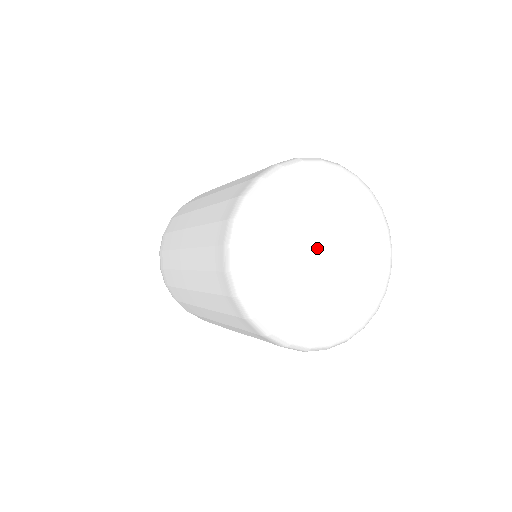
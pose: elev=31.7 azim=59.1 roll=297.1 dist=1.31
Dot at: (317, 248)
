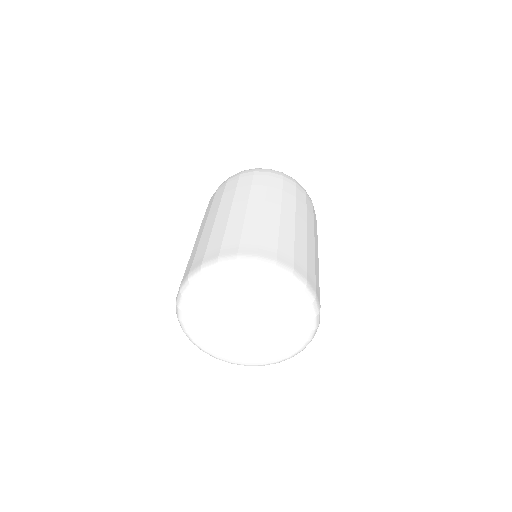
Dot at: (238, 322)
